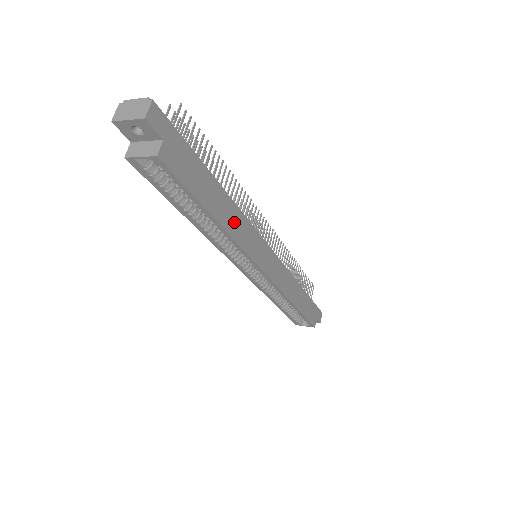
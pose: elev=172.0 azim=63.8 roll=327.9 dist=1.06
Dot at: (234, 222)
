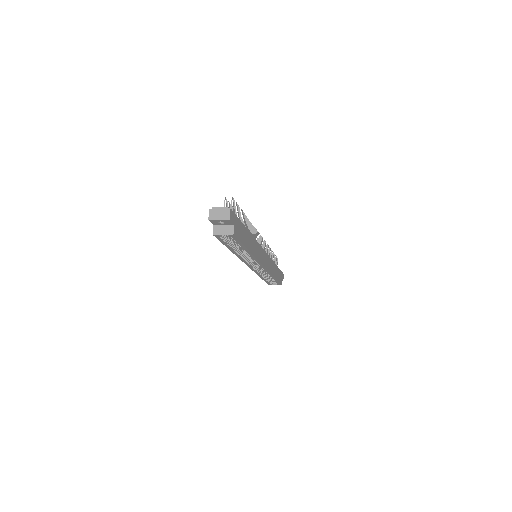
Dot at: (253, 246)
